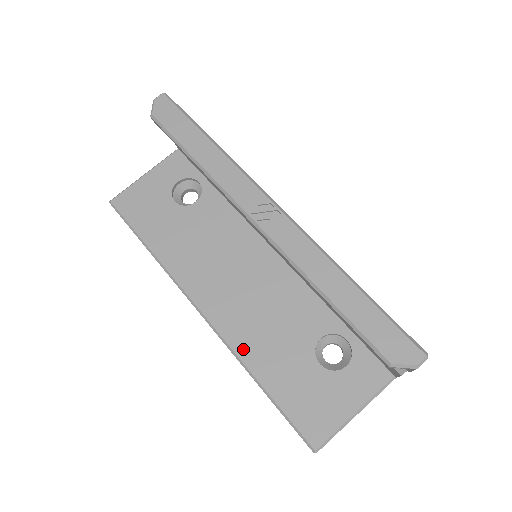
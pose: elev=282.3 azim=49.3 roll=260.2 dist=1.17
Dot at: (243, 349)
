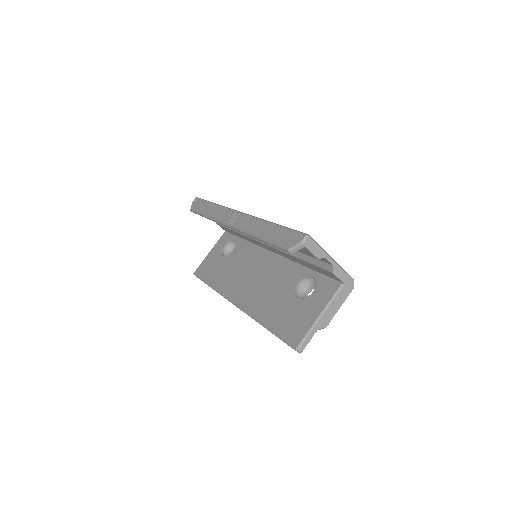
Dot at: (256, 311)
